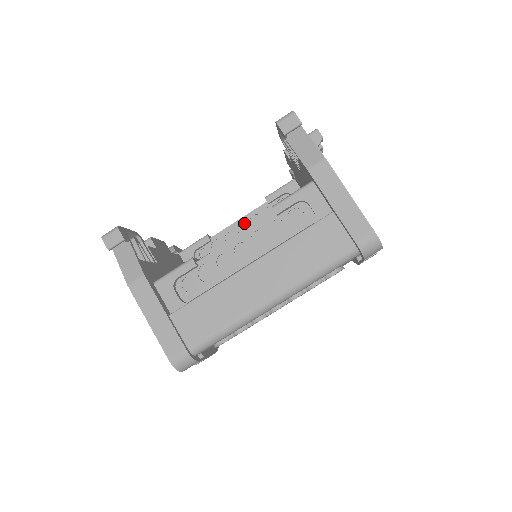
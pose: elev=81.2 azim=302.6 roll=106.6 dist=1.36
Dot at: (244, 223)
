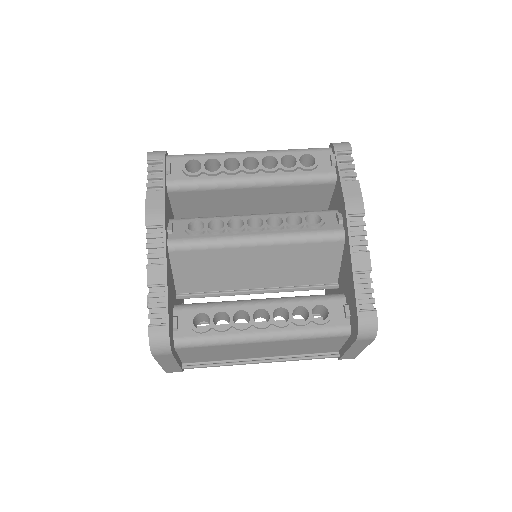
Dot at: occluded
